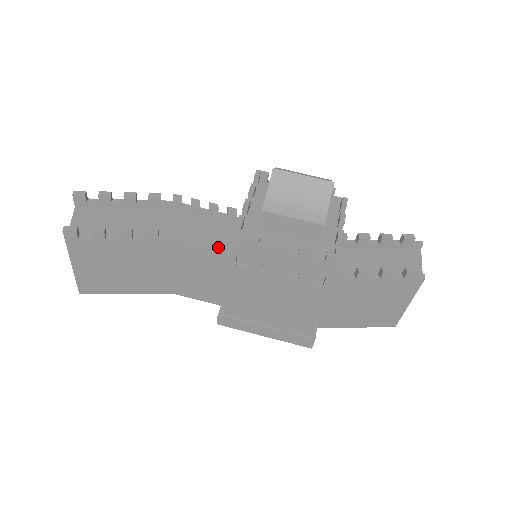
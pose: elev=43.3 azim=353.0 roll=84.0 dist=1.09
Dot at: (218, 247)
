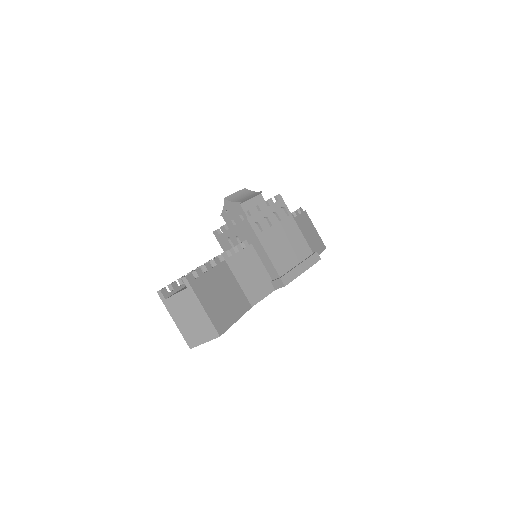
Dot at: (242, 249)
